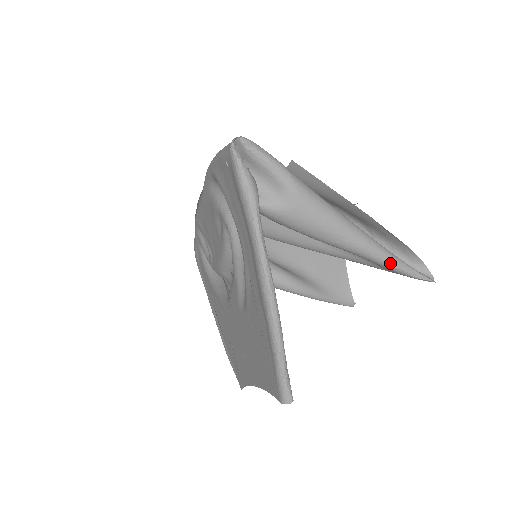
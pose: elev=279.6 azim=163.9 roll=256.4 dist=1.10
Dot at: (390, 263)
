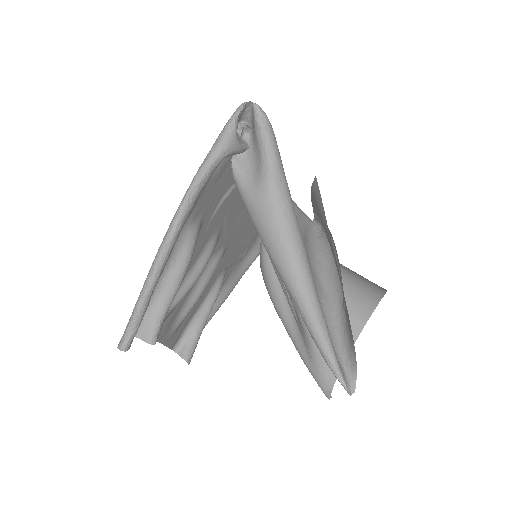
Dot at: (312, 327)
